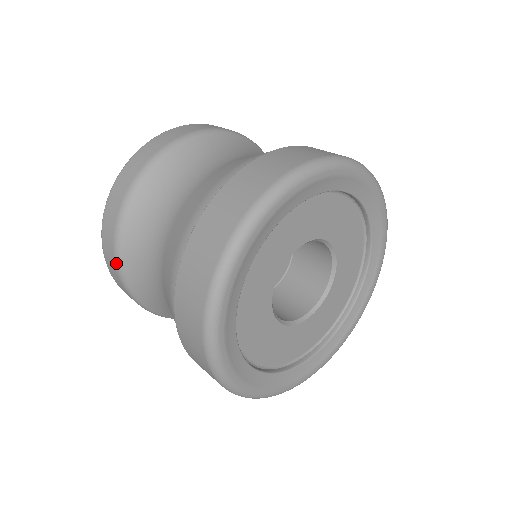
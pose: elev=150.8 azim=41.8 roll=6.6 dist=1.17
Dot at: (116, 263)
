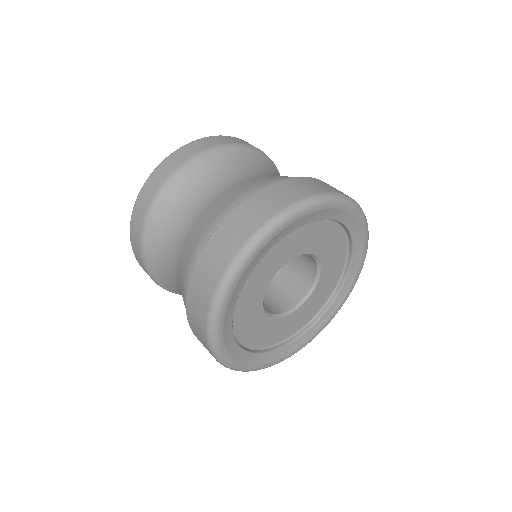
Dot at: occluded
